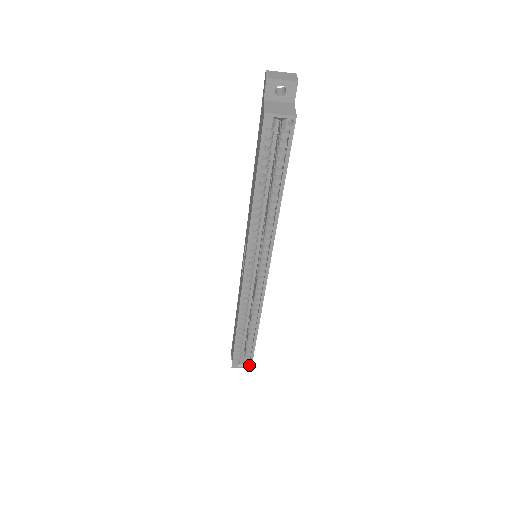
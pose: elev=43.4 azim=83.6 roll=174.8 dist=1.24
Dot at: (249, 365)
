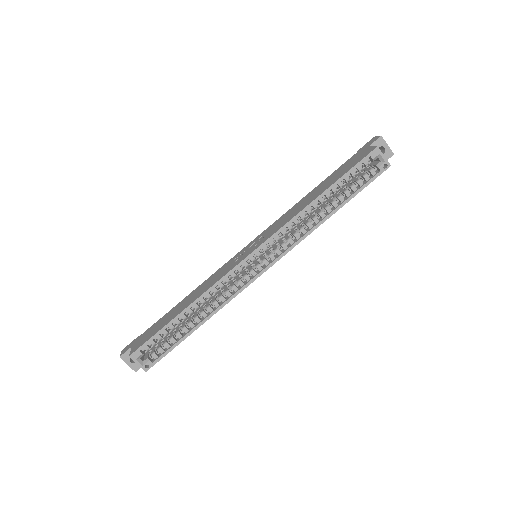
Dot at: (147, 367)
